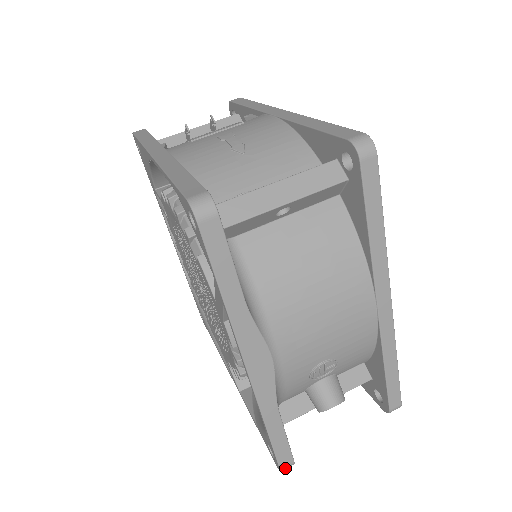
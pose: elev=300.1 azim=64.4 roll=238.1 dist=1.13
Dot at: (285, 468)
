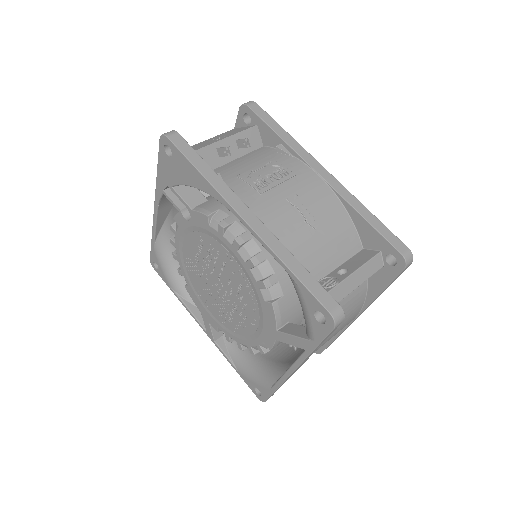
Dot at: occluded
